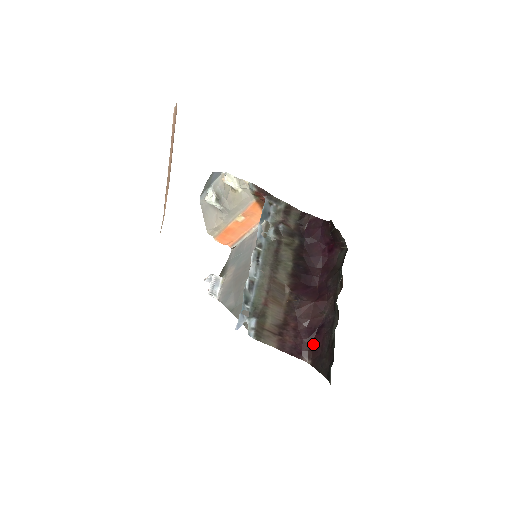
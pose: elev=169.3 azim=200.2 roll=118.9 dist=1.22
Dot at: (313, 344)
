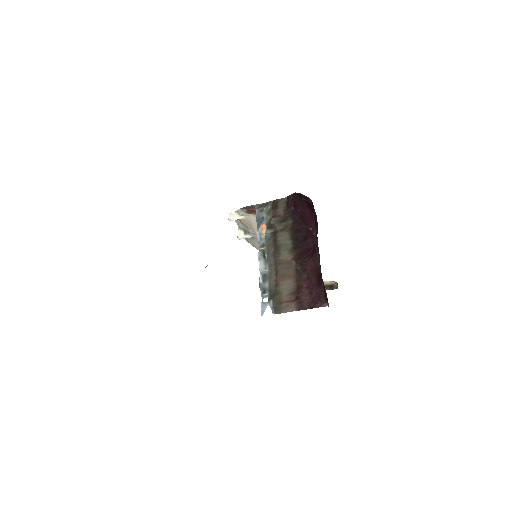
Dot at: (323, 290)
